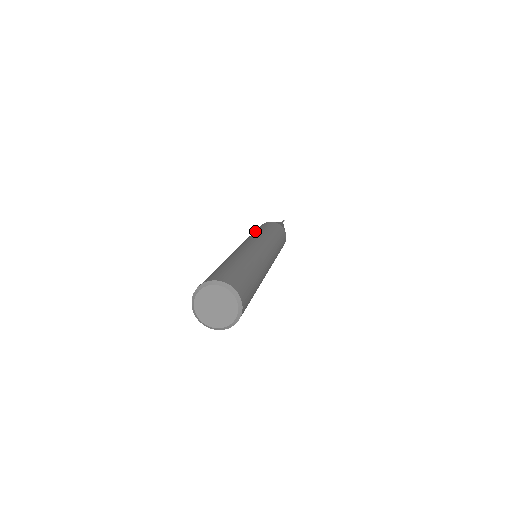
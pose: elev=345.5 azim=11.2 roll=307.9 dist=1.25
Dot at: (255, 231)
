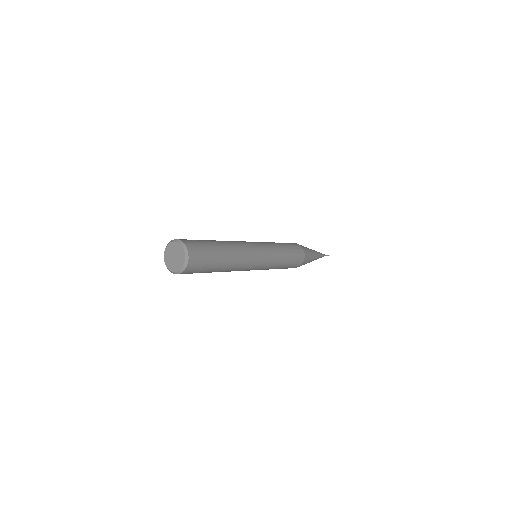
Dot at: occluded
